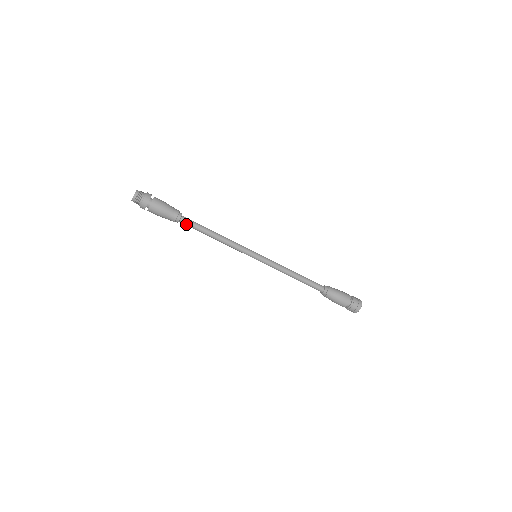
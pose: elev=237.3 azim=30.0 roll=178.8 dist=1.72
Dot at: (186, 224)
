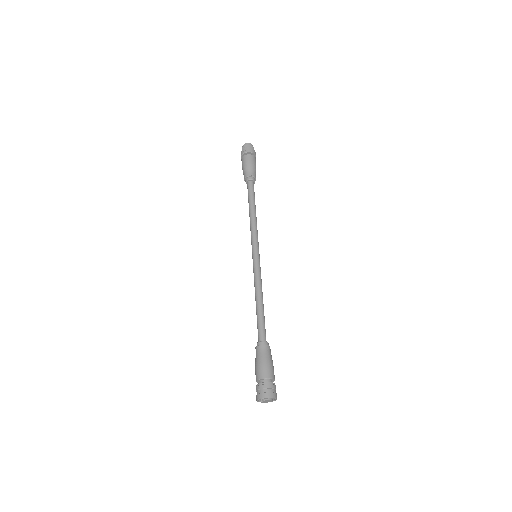
Dot at: (249, 187)
